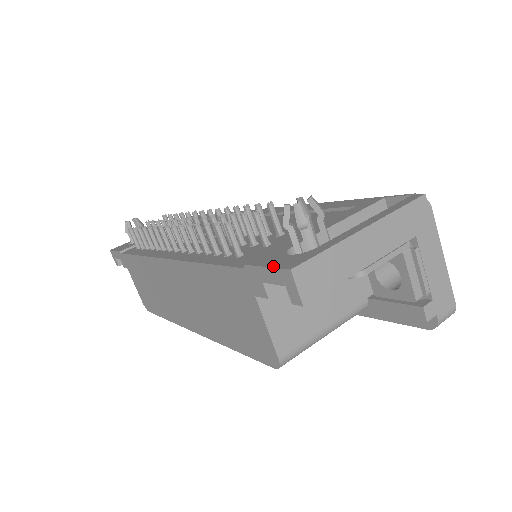
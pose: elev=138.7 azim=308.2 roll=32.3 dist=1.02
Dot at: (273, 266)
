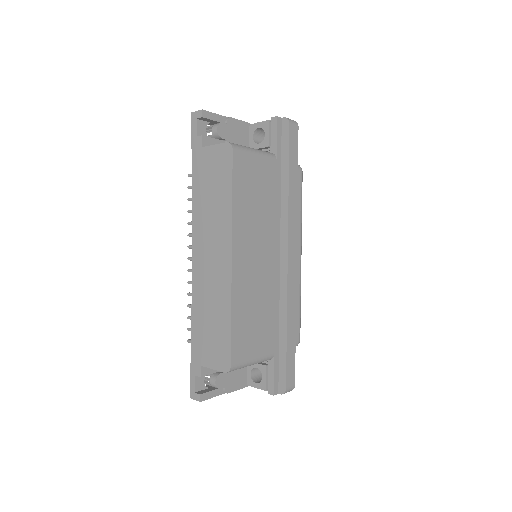
Dot at: (192, 126)
